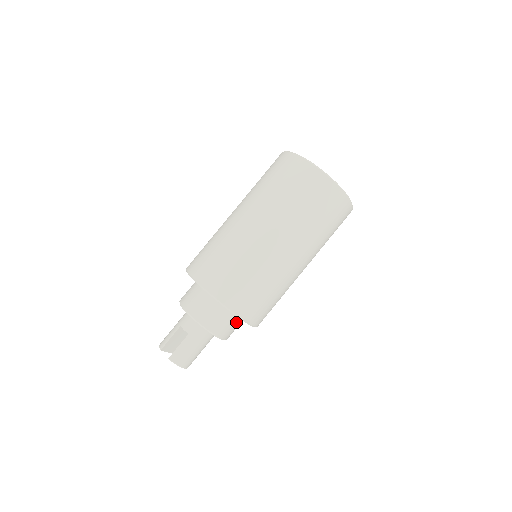
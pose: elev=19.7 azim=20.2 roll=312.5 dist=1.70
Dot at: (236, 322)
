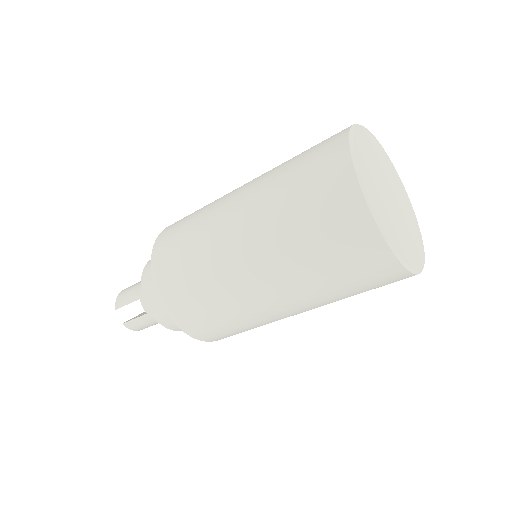
Dot at: occluded
